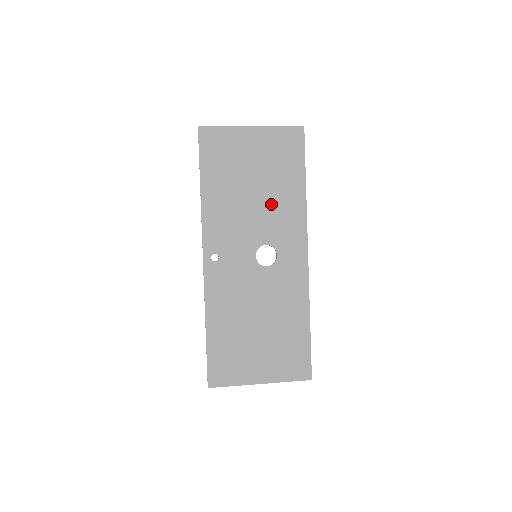
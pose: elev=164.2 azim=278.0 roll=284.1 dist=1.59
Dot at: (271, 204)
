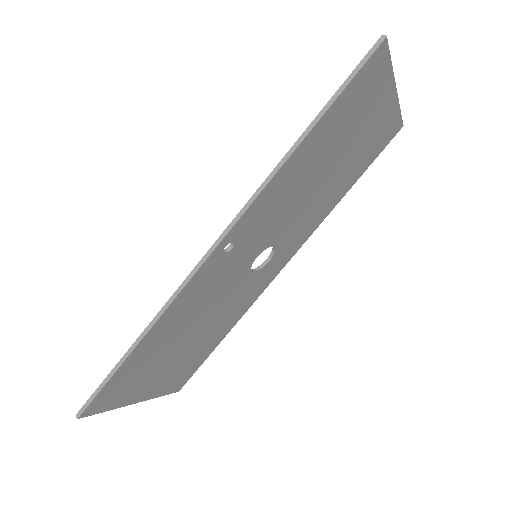
Dot at: (317, 200)
